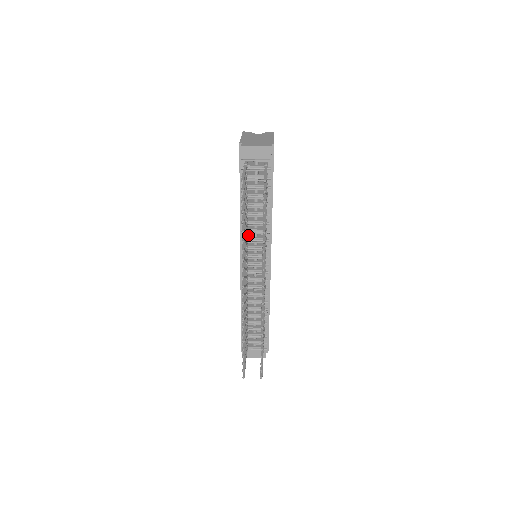
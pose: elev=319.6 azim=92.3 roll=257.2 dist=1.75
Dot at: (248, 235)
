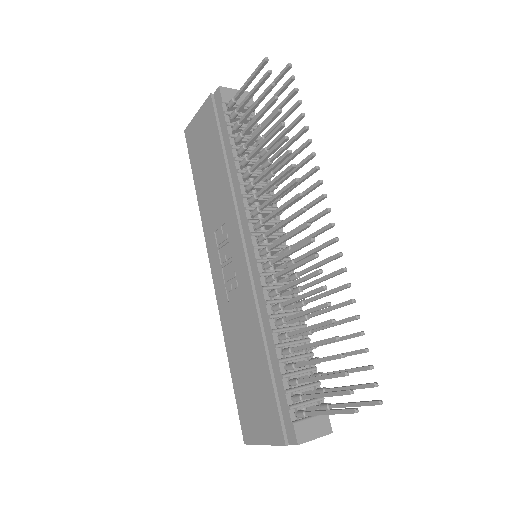
Dot at: occluded
